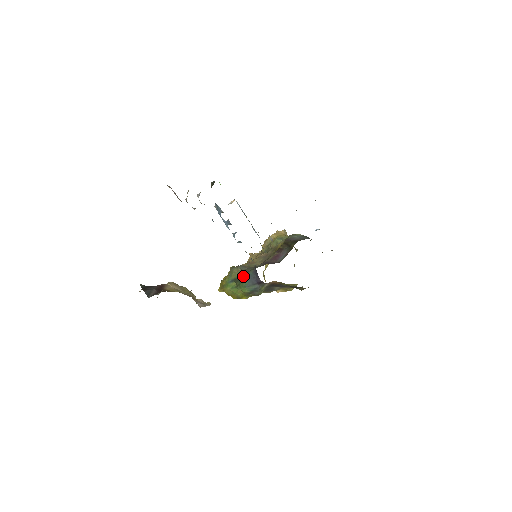
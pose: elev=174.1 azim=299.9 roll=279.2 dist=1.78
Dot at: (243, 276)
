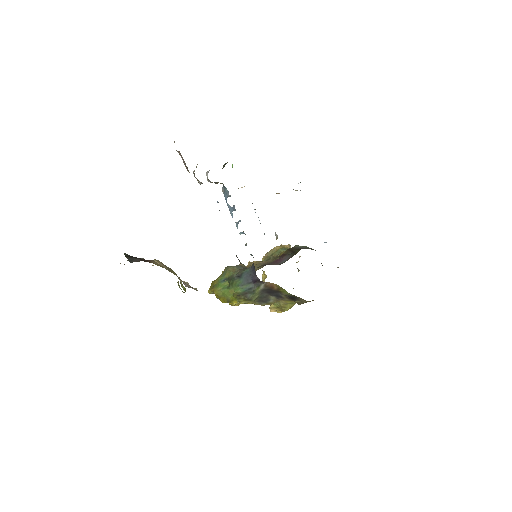
Dot at: (238, 273)
